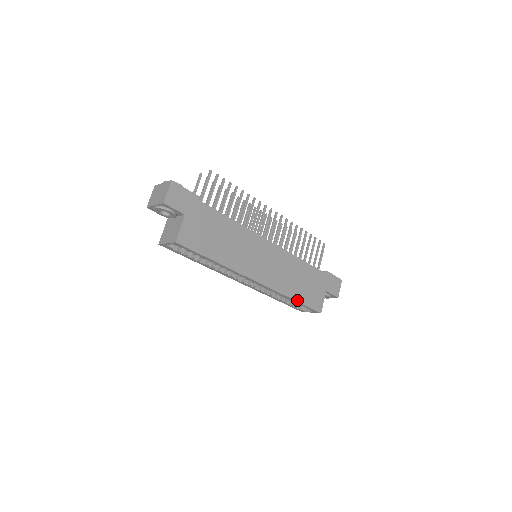
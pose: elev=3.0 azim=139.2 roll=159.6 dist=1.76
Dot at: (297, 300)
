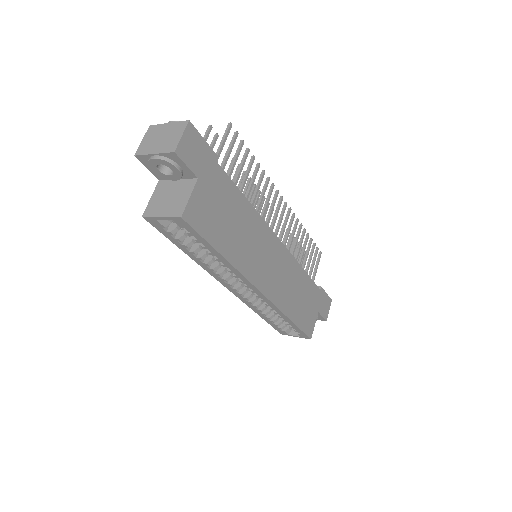
Dot at: (293, 321)
